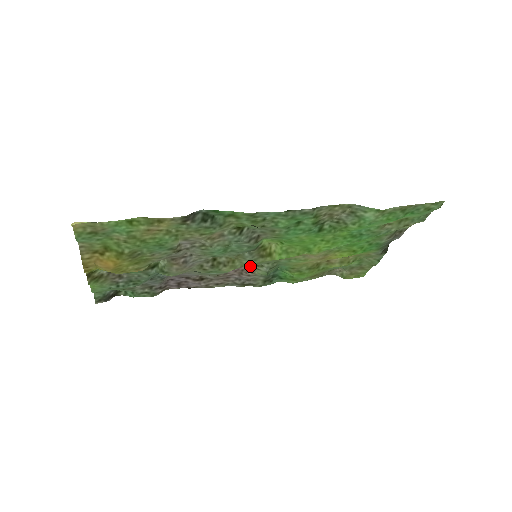
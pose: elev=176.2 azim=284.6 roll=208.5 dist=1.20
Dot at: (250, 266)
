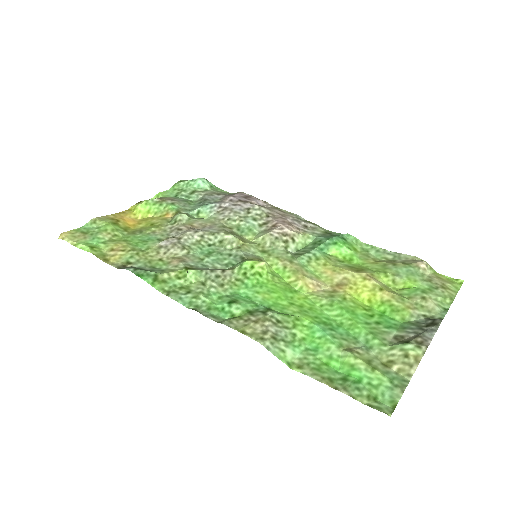
Dot at: (289, 231)
